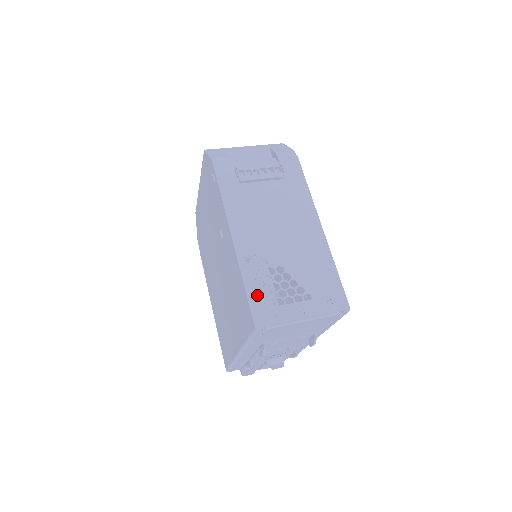
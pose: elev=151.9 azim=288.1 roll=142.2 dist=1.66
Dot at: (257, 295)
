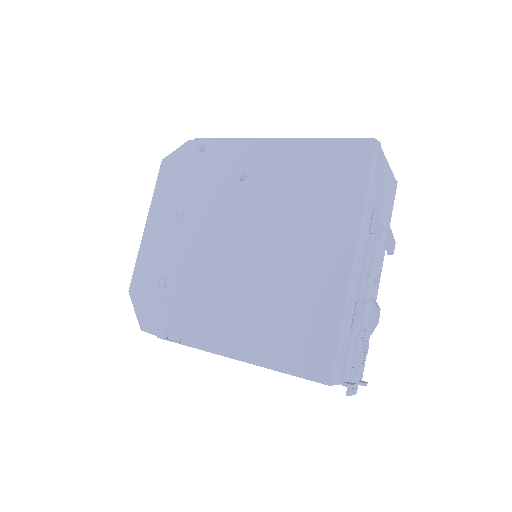
Dot at: occluded
